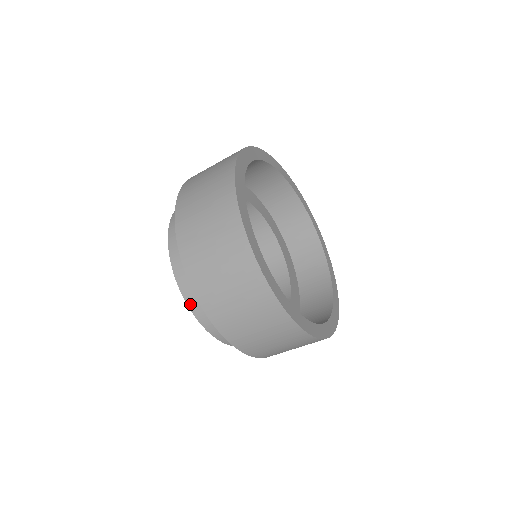
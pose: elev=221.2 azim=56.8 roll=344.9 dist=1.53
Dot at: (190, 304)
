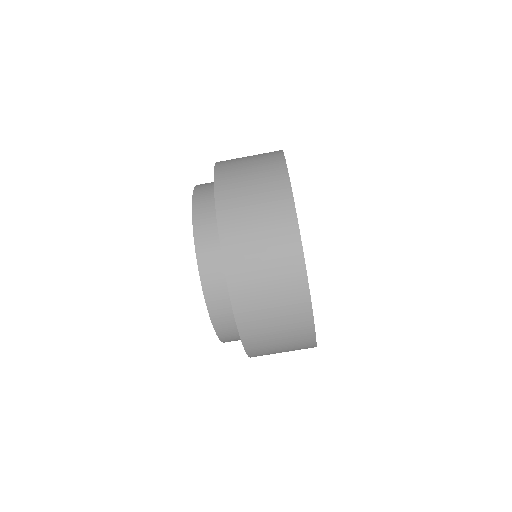
Dot at: (204, 280)
